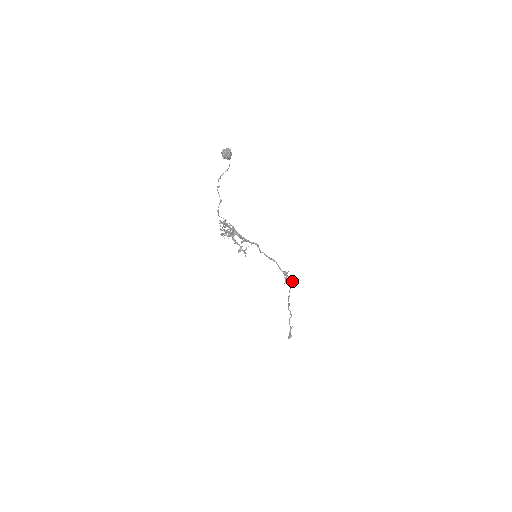
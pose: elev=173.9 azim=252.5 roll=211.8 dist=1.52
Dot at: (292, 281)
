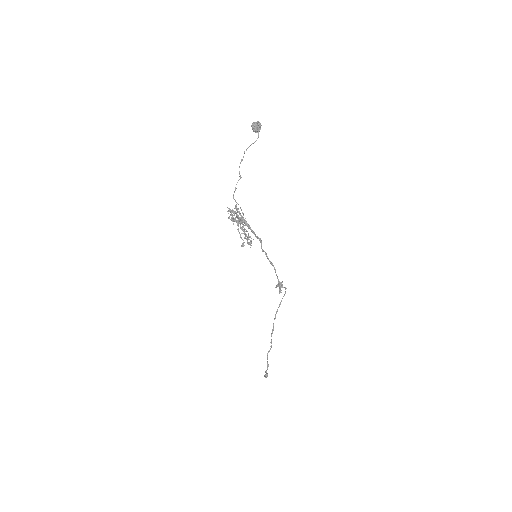
Dot at: occluded
